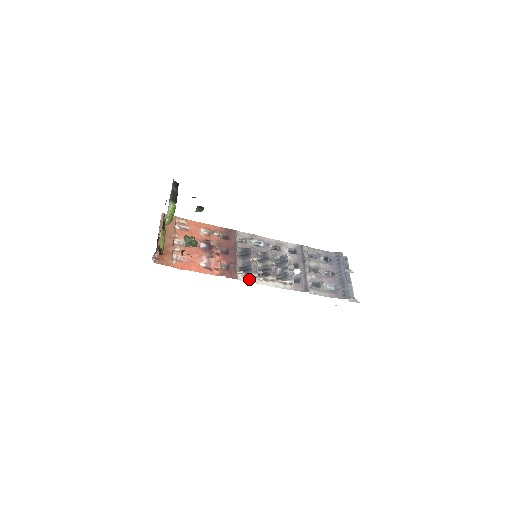
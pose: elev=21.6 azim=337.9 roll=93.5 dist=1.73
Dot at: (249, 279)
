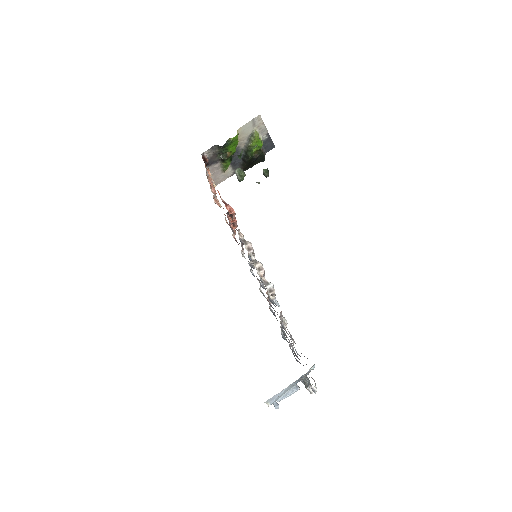
Dot at: (244, 244)
